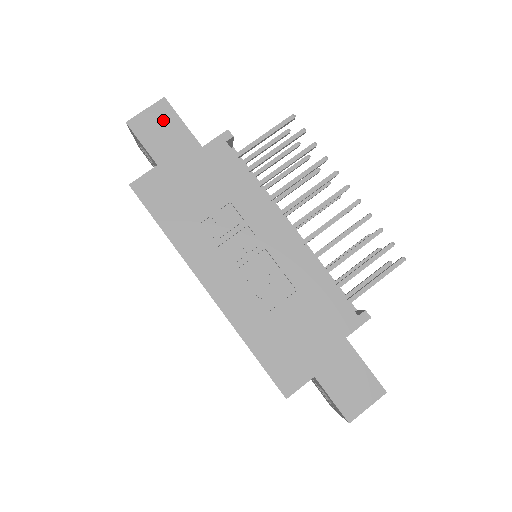
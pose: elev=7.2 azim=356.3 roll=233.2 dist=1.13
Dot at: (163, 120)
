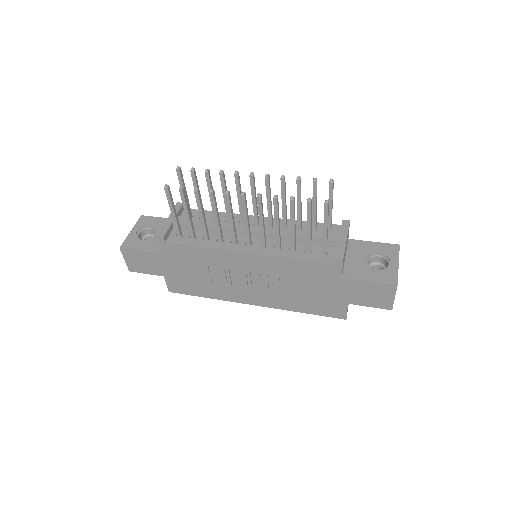
Dot at: (135, 258)
